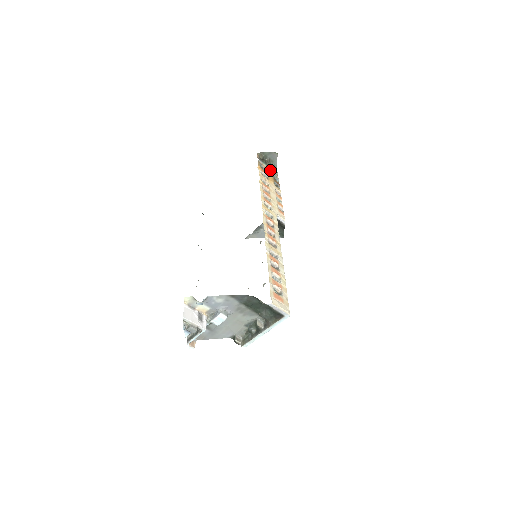
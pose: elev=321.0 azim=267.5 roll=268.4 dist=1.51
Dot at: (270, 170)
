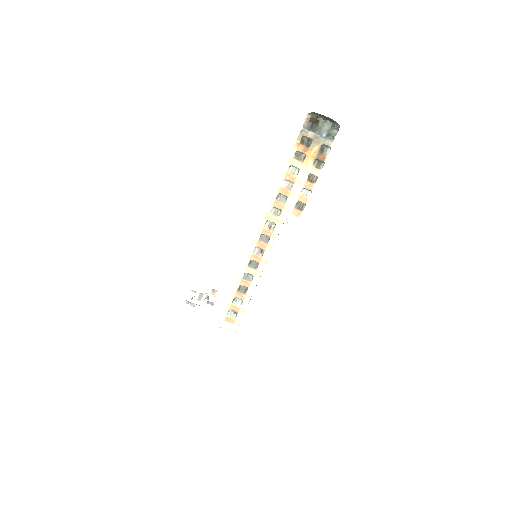
Dot at: (320, 137)
